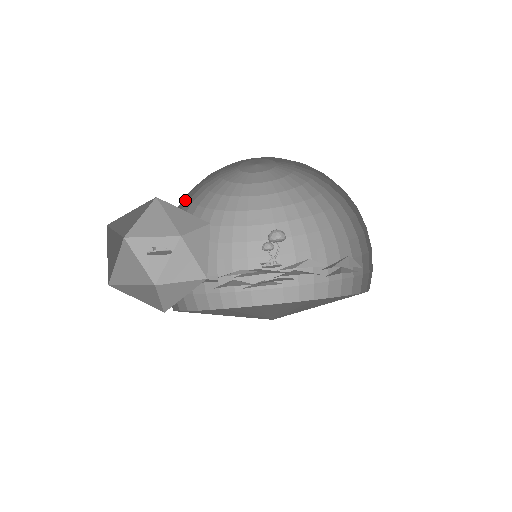
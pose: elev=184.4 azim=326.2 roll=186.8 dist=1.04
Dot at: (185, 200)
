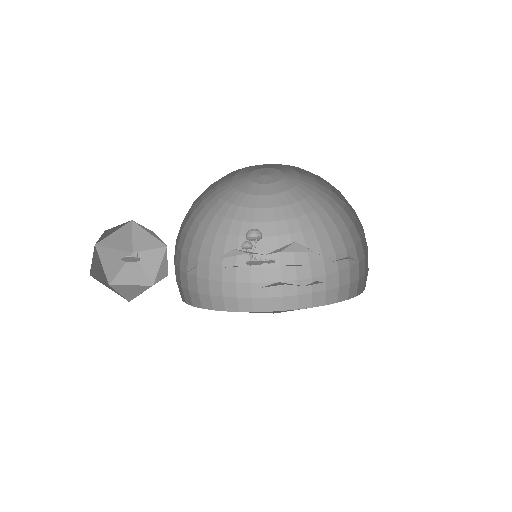
Dot at: (216, 219)
